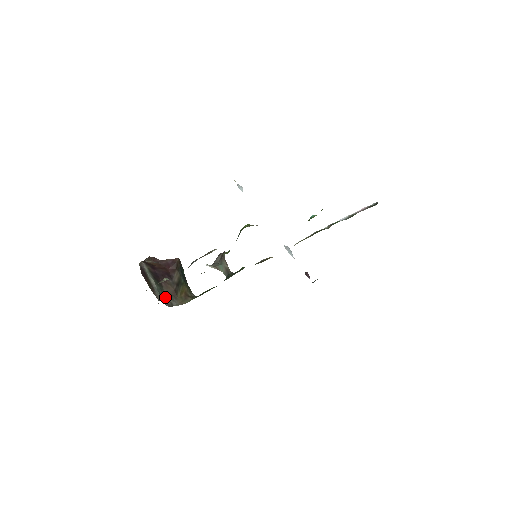
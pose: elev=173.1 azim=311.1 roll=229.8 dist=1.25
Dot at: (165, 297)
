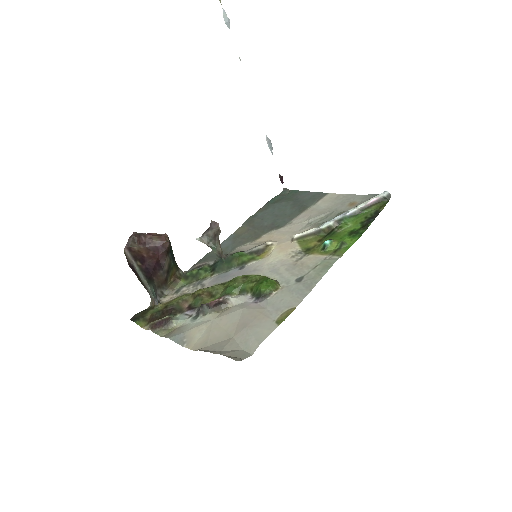
Dot at: (156, 289)
